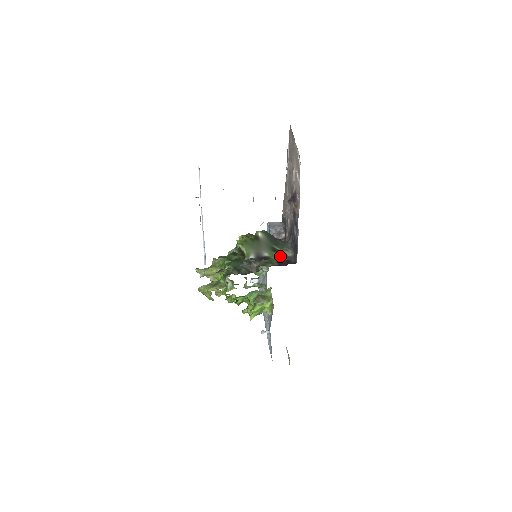
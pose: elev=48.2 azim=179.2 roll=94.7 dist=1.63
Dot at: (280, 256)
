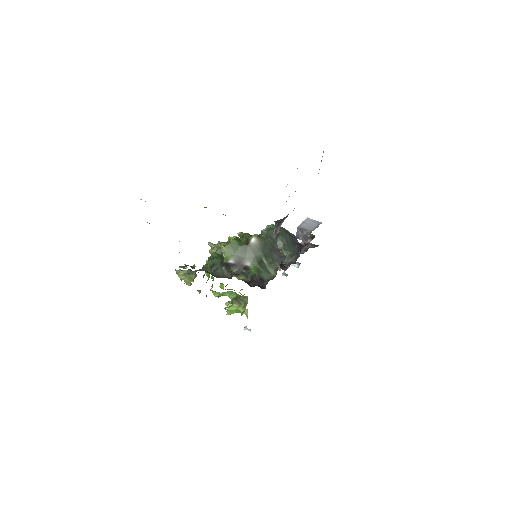
Dot at: (257, 273)
